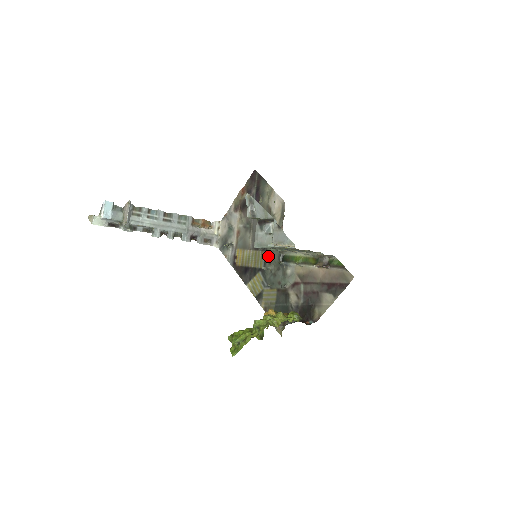
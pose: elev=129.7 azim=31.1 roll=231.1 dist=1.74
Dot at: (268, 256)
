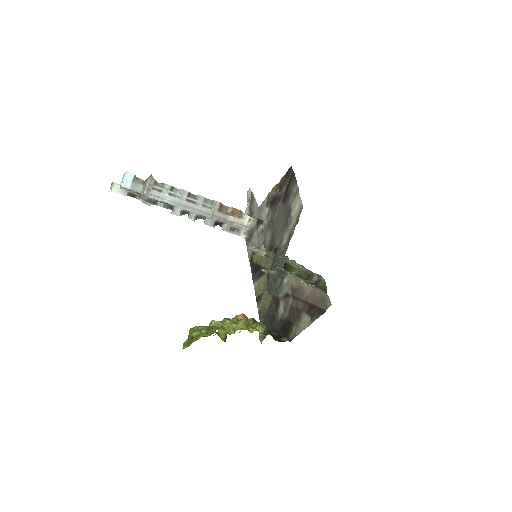
Dot at: (276, 259)
